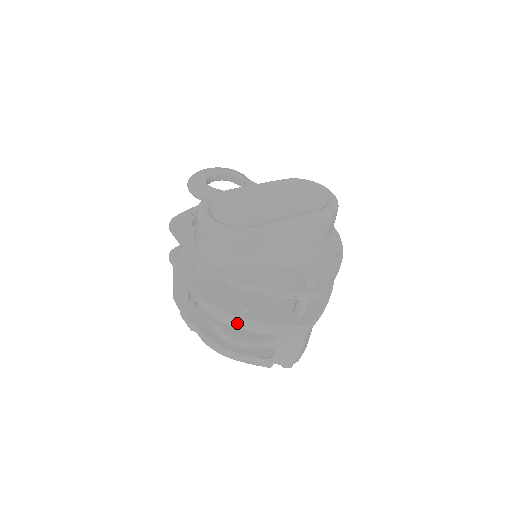
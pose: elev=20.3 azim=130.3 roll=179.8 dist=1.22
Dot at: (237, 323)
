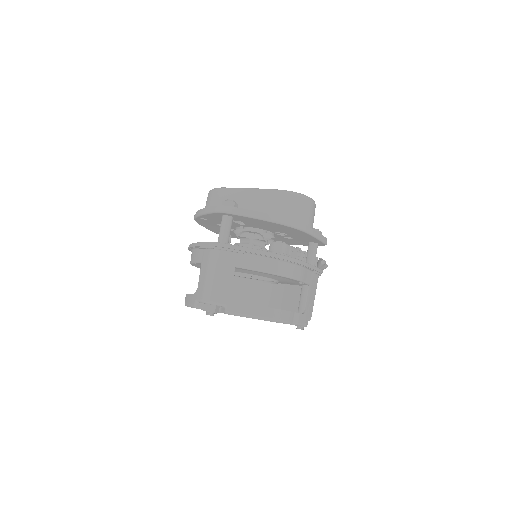
Dot at: (192, 256)
